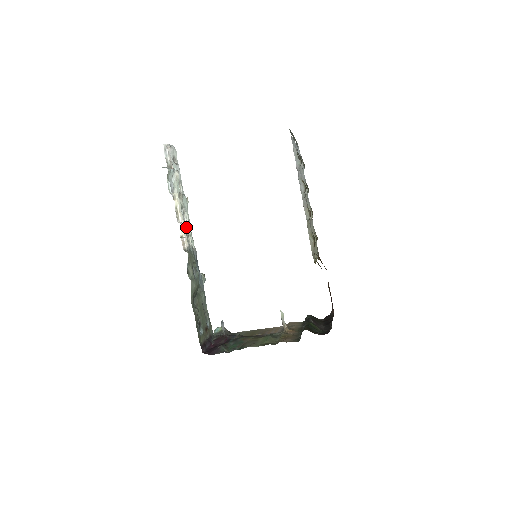
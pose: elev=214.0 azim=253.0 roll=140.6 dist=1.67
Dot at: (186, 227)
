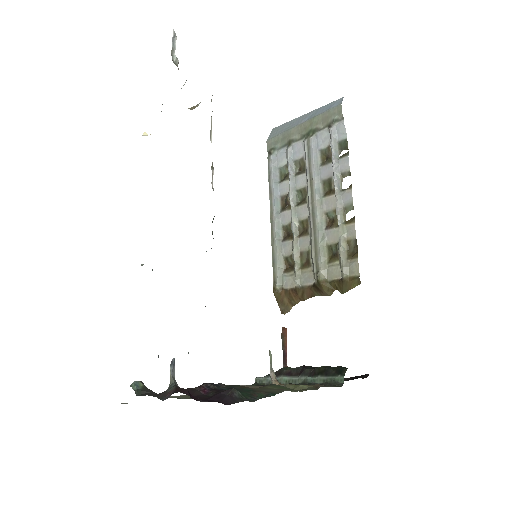
Dot at: occluded
